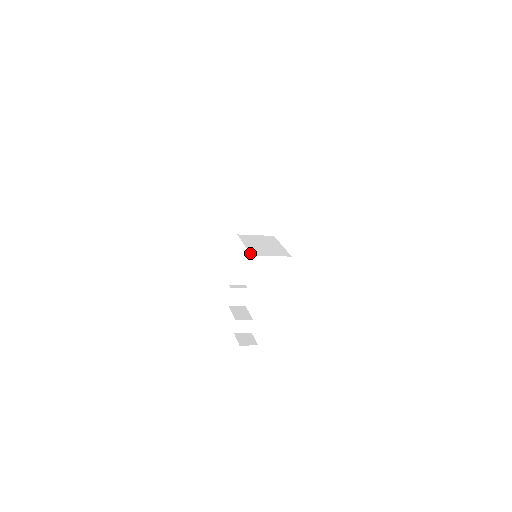
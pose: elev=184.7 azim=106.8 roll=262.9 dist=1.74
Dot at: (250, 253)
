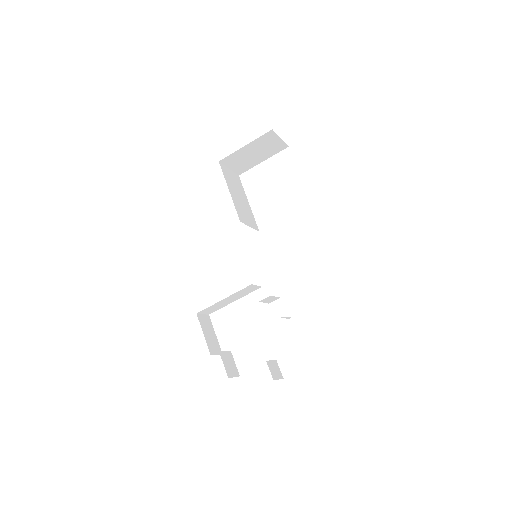
Dot at: occluded
